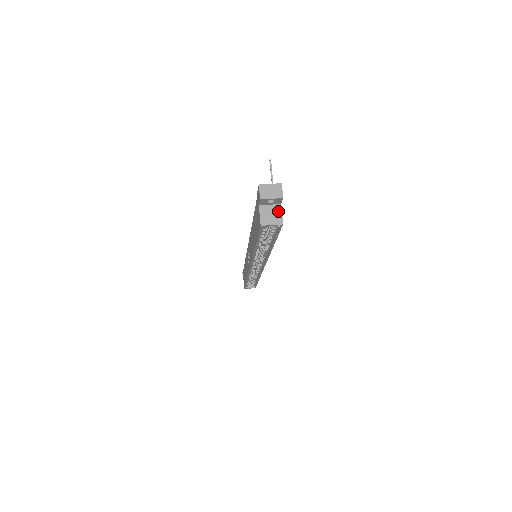
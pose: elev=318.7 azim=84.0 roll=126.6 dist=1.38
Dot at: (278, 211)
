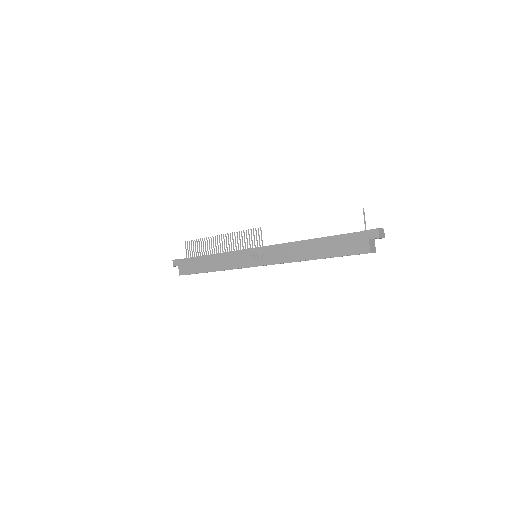
Dot at: (374, 244)
